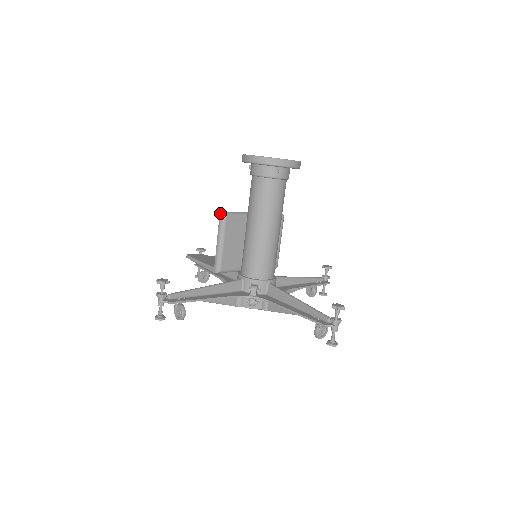
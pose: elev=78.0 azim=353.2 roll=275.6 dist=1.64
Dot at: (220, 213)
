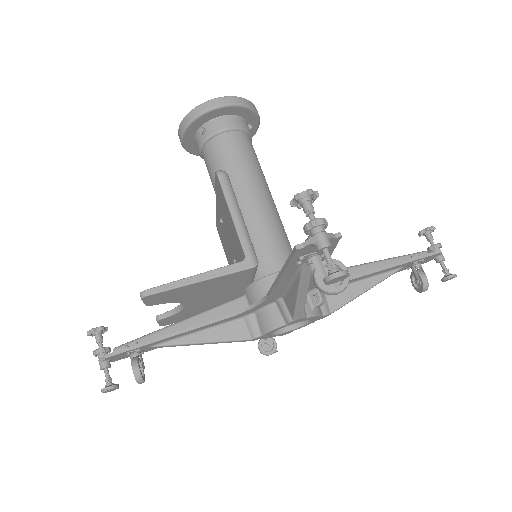
Dot at: (216, 171)
